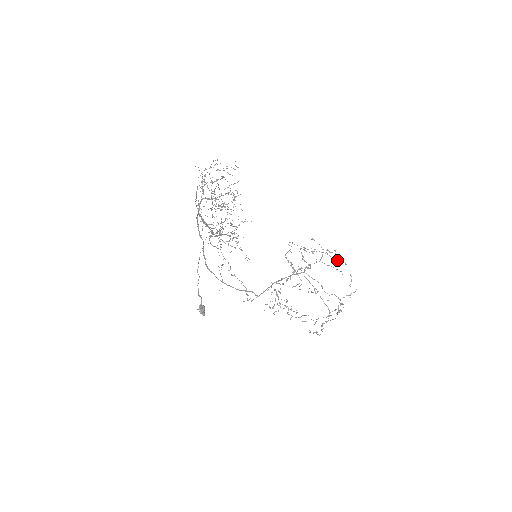
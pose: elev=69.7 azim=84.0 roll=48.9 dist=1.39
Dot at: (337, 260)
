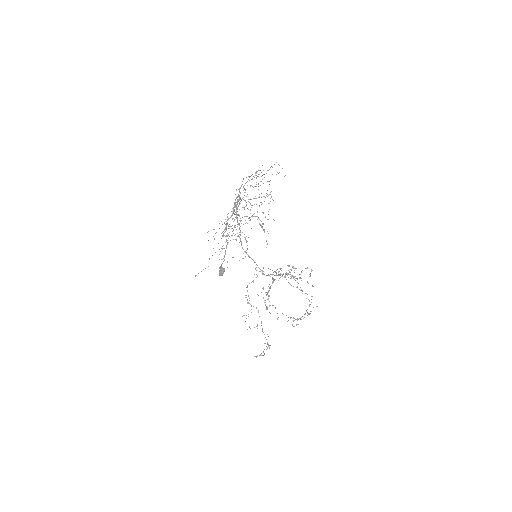
Dot at: (307, 282)
